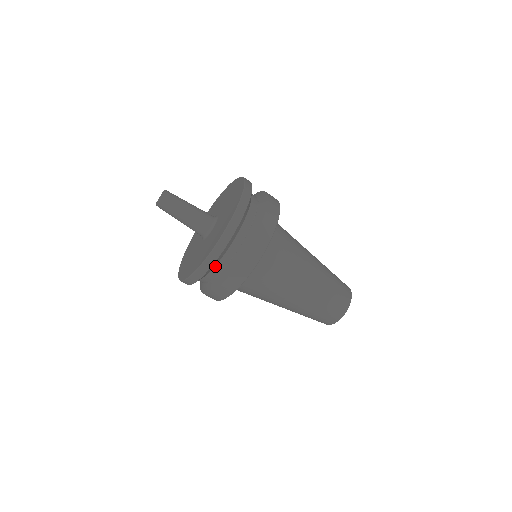
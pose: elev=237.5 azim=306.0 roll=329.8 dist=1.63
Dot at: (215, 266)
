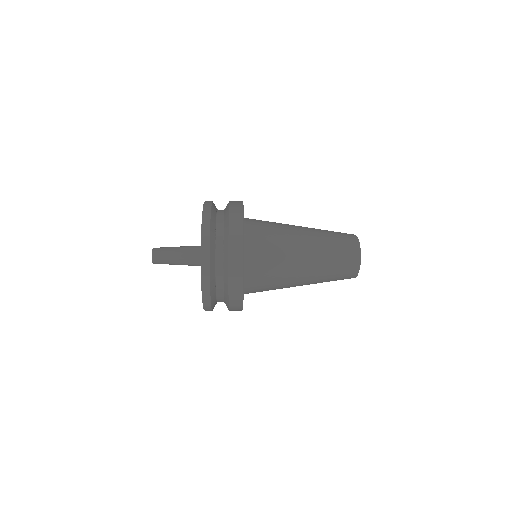
Dot at: occluded
